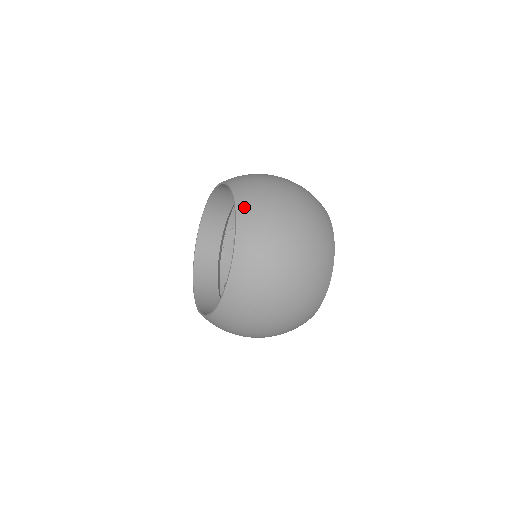
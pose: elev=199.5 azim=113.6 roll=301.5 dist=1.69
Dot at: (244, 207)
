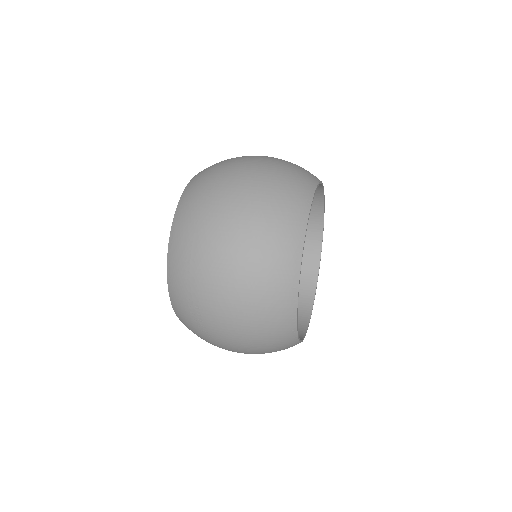
Dot at: (190, 187)
